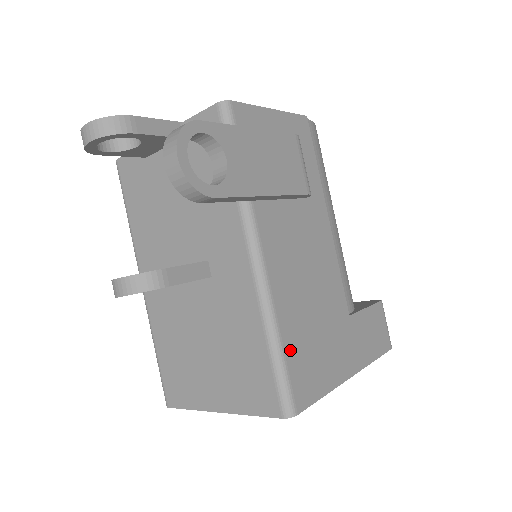
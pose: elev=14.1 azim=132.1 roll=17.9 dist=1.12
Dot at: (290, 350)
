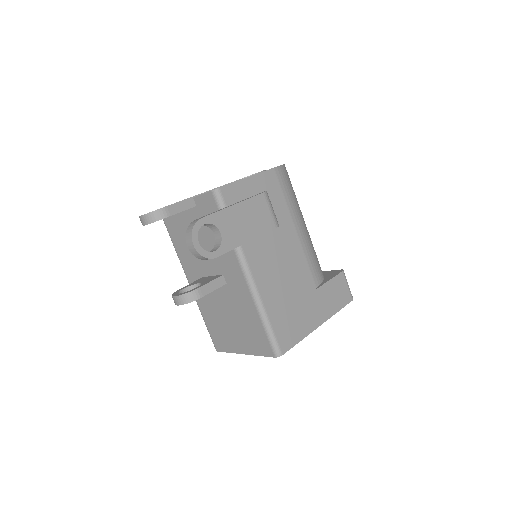
Dot at: (275, 321)
